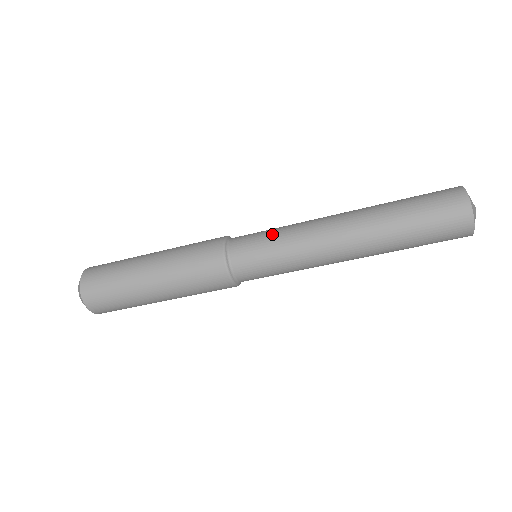
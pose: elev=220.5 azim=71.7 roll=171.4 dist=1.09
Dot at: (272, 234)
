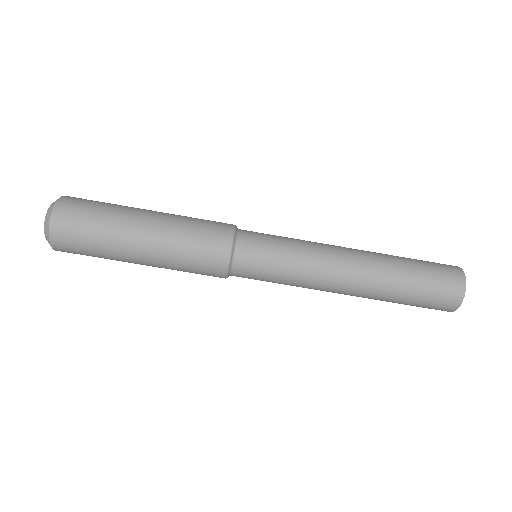
Dot at: (285, 237)
